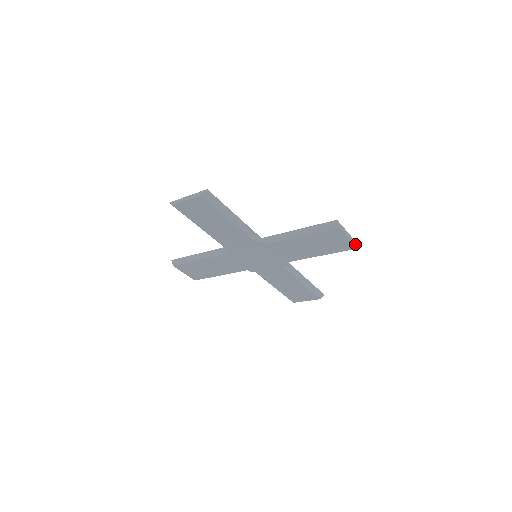
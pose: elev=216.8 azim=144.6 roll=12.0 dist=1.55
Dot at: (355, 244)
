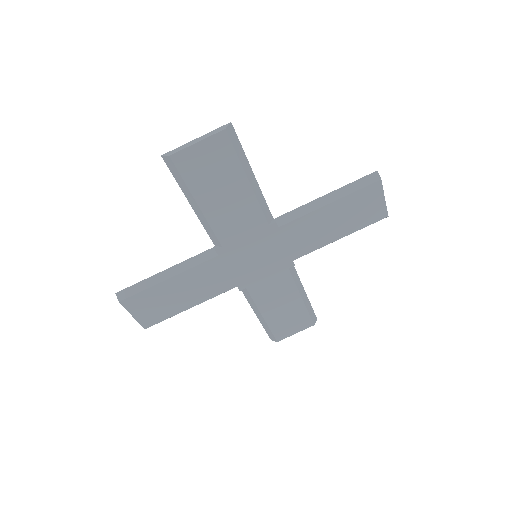
Dot at: (386, 210)
